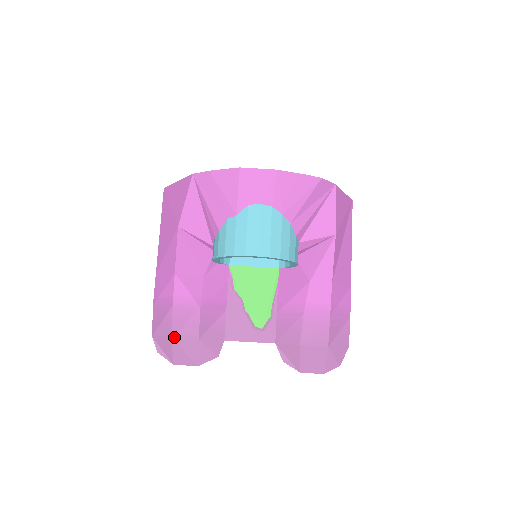
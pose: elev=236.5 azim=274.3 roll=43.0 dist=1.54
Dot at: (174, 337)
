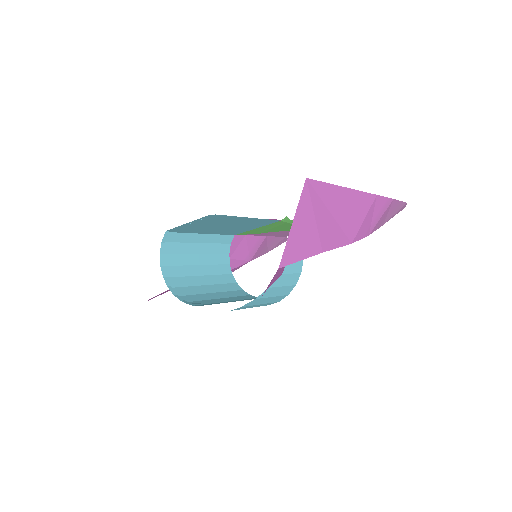
Dot at: occluded
